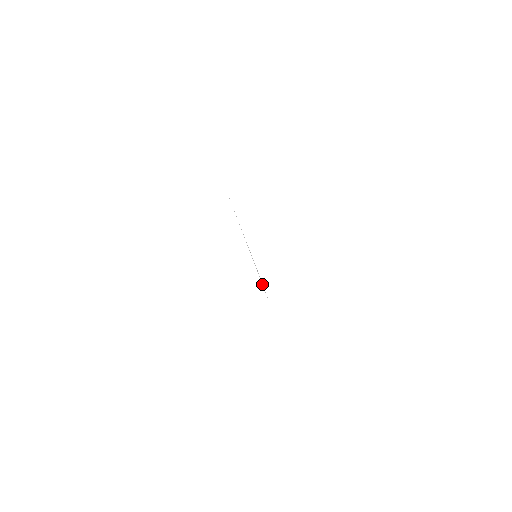
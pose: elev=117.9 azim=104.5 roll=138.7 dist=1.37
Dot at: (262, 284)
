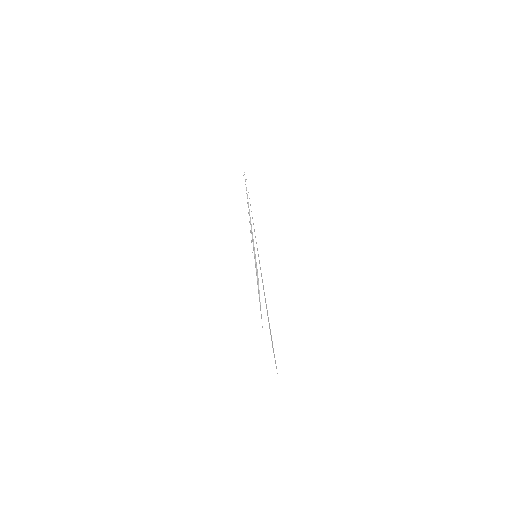
Dot at: (258, 287)
